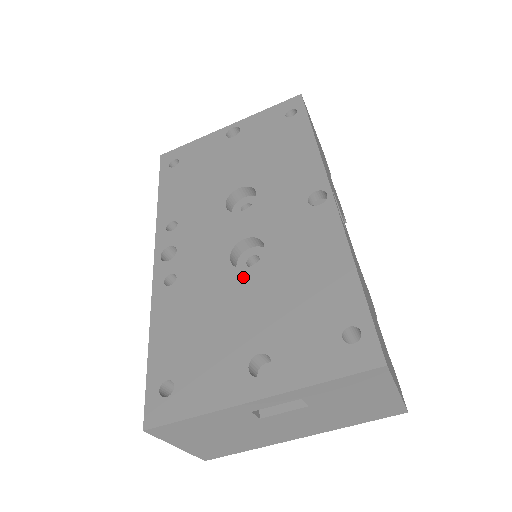
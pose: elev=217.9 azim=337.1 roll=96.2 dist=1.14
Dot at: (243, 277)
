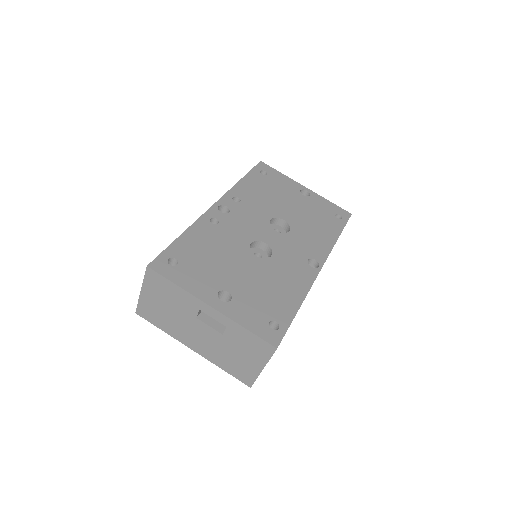
Dot at: (250, 257)
